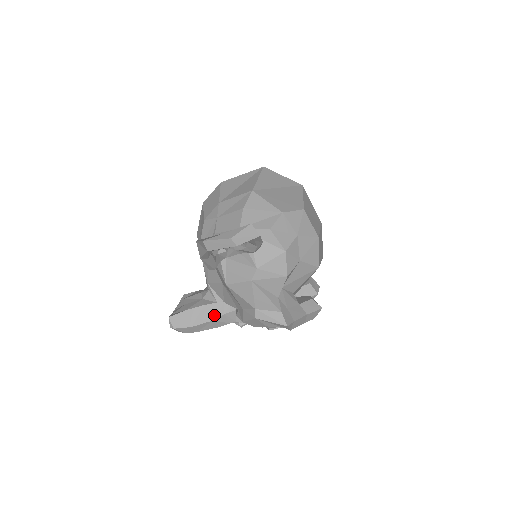
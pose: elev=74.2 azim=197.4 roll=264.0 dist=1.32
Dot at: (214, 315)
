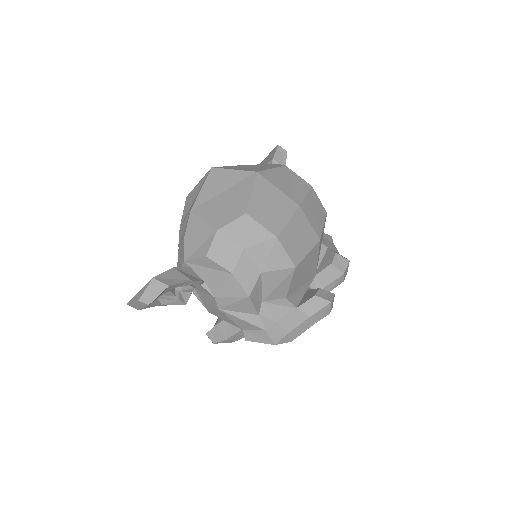
Dot at: occluded
